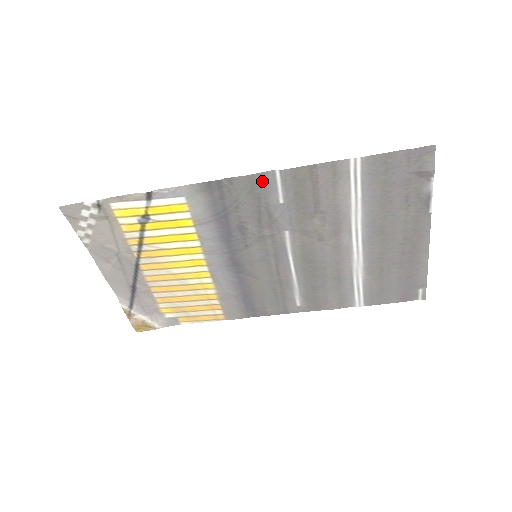
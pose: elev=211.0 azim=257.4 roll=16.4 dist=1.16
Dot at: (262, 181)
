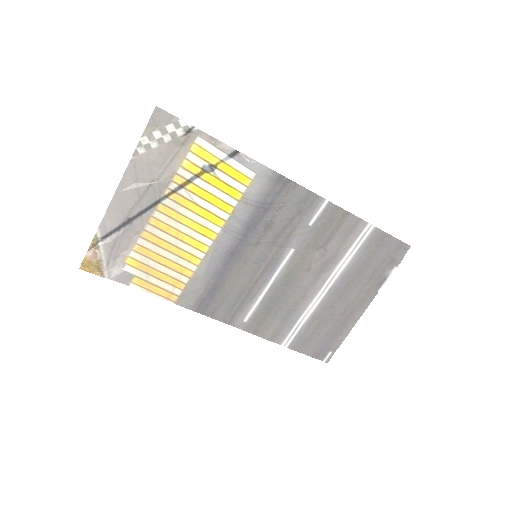
Dot at: (312, 201)
